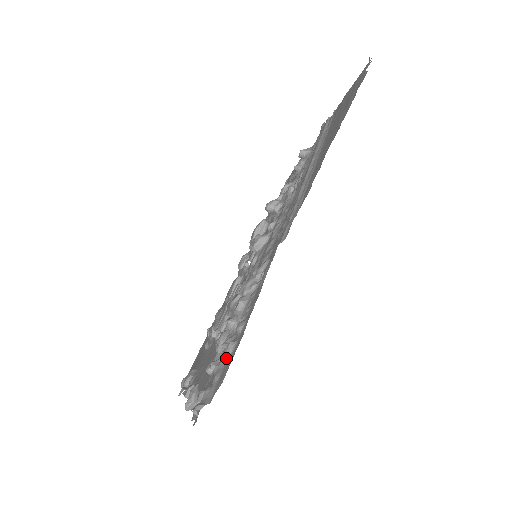
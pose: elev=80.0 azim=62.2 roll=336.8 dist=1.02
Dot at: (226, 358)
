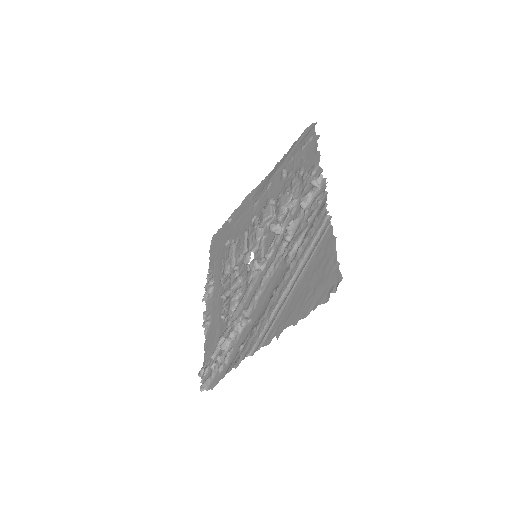
Dot at: (217, 370)
